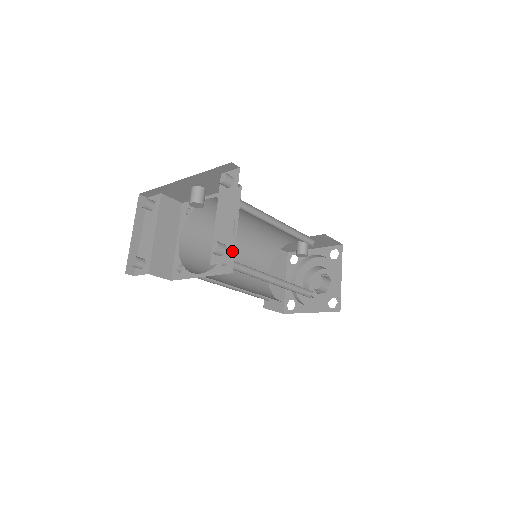
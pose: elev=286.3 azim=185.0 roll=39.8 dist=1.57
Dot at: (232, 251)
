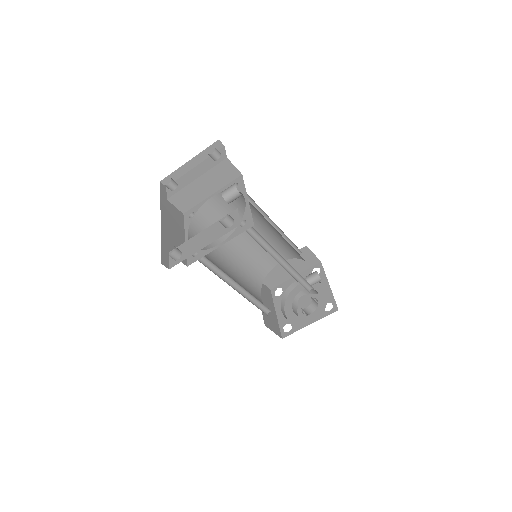
Dot at: (203, 254)
